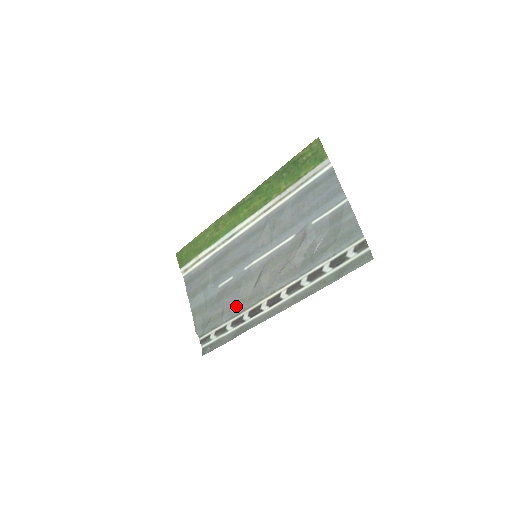
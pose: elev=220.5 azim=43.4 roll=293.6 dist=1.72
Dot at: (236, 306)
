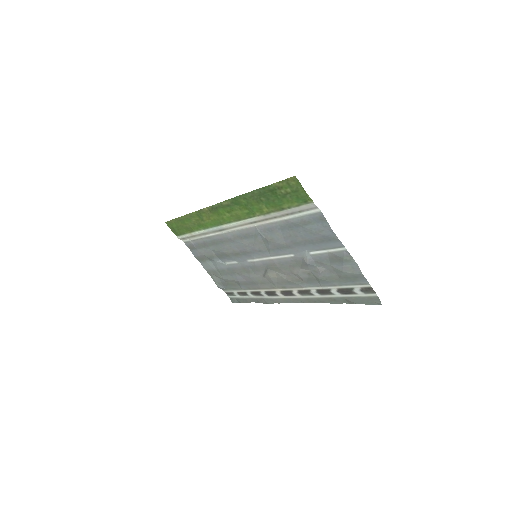
Dot at: (250, 284)
